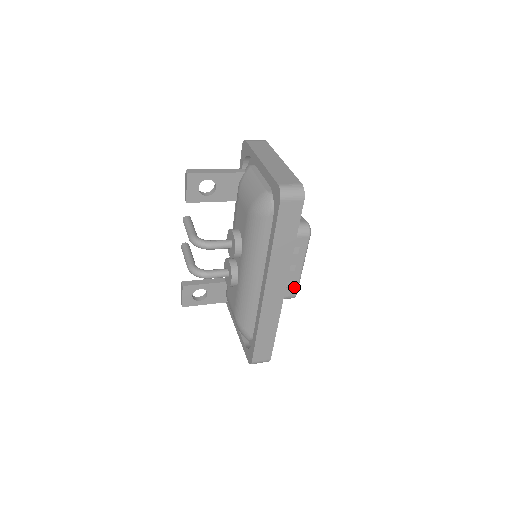
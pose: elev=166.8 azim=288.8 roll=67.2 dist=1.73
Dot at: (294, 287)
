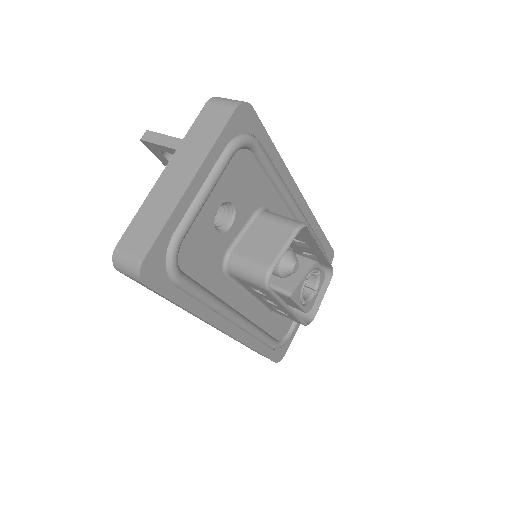
Dot at: (294, 318)
